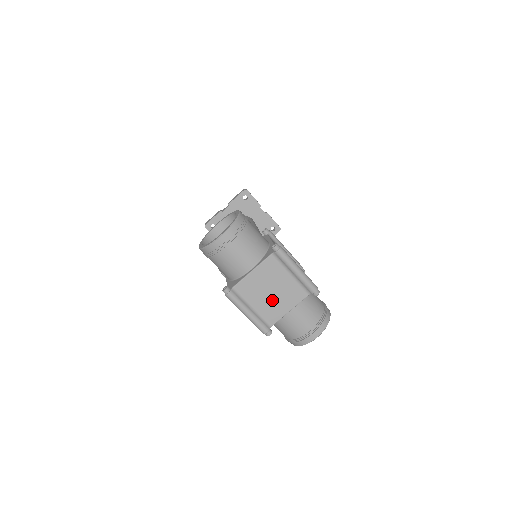
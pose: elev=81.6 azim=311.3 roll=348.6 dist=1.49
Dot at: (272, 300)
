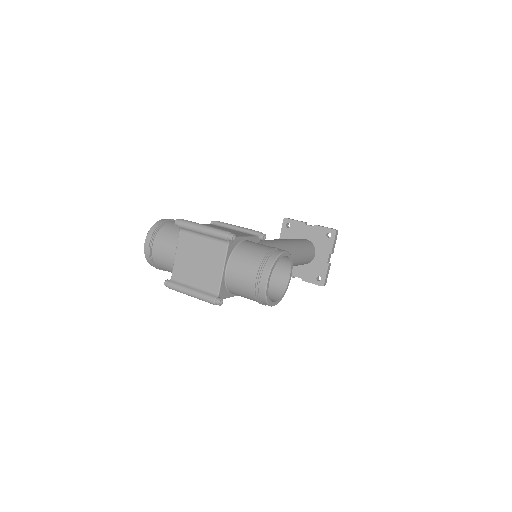
Dot at: (204, 269)
